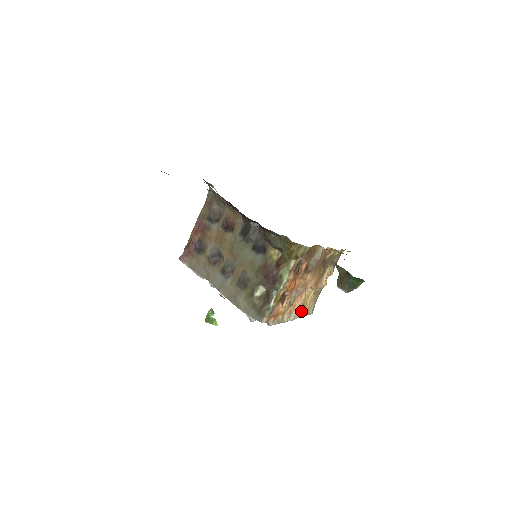
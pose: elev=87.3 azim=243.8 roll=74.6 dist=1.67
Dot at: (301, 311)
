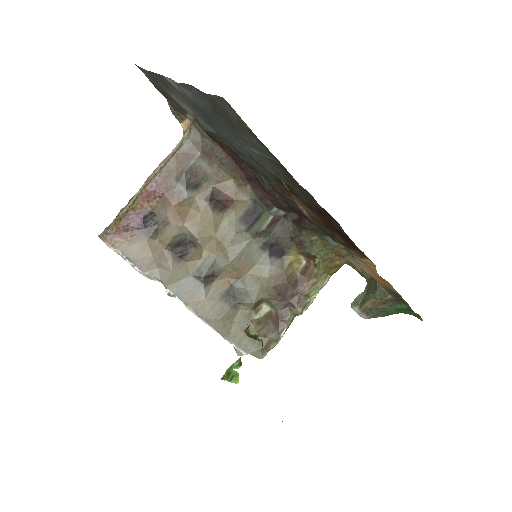
Dot at: occluded
